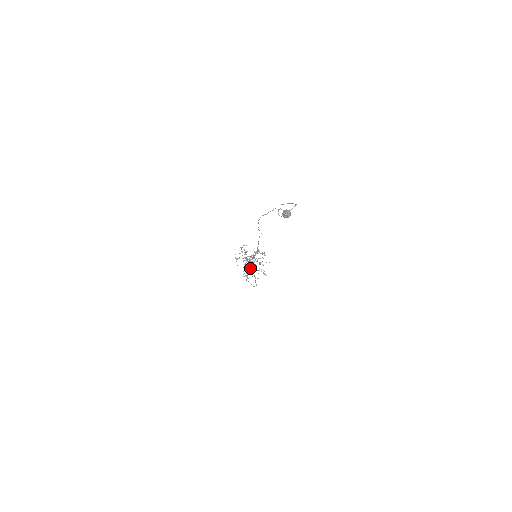
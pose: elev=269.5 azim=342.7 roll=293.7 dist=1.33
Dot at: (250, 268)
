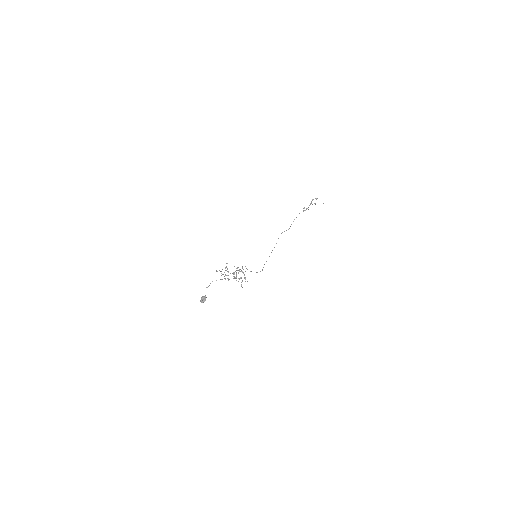
Dot at: occluded
